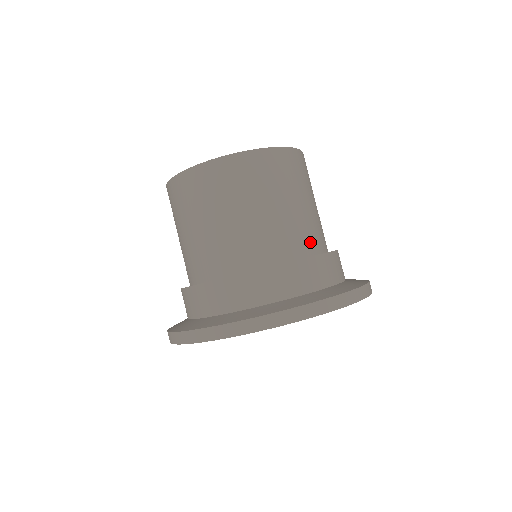
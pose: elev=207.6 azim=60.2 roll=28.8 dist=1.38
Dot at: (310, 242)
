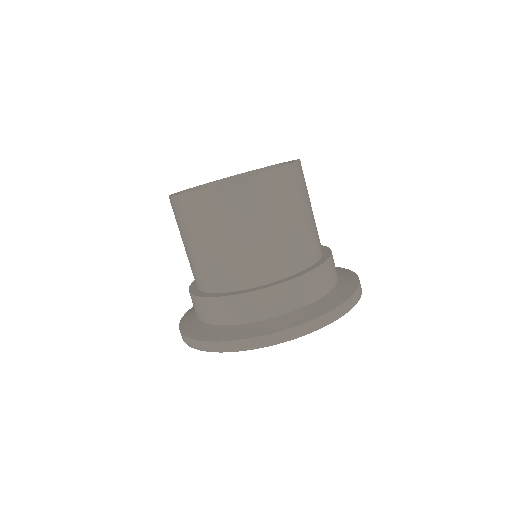
Dot at: (276, 268)
